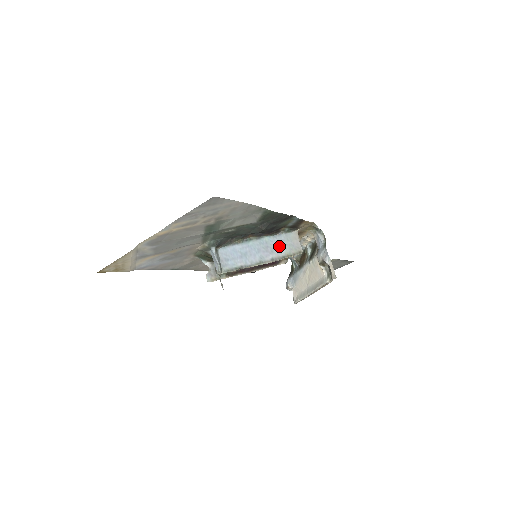
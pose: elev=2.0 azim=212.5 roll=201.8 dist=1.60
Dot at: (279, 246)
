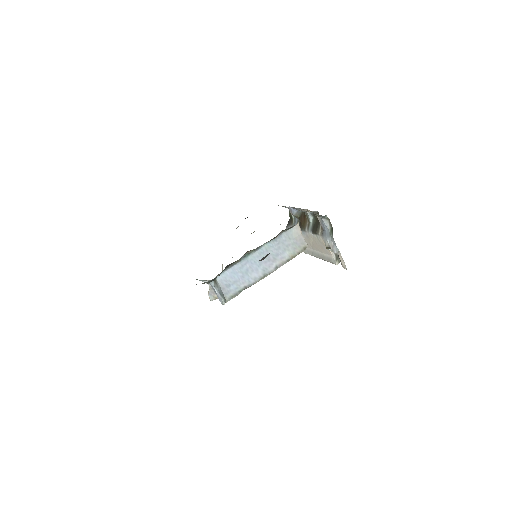
Dot at: (281, 249)
